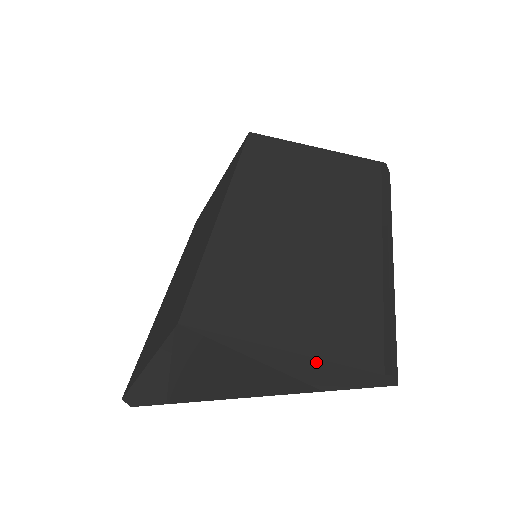
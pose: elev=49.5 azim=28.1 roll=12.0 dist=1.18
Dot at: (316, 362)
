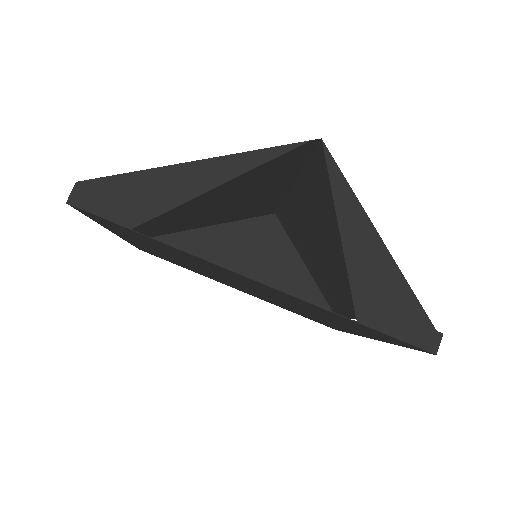
Dot at: (393, 272)
